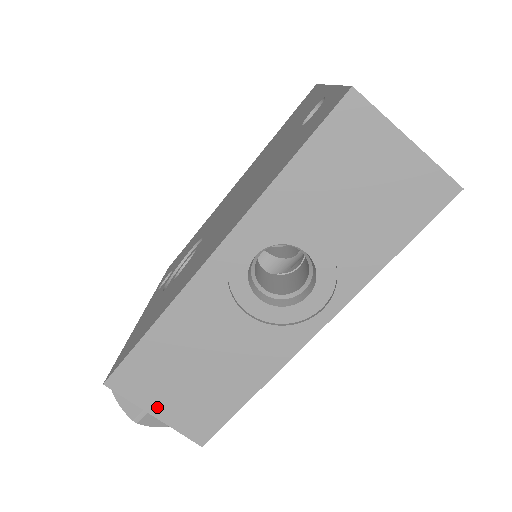
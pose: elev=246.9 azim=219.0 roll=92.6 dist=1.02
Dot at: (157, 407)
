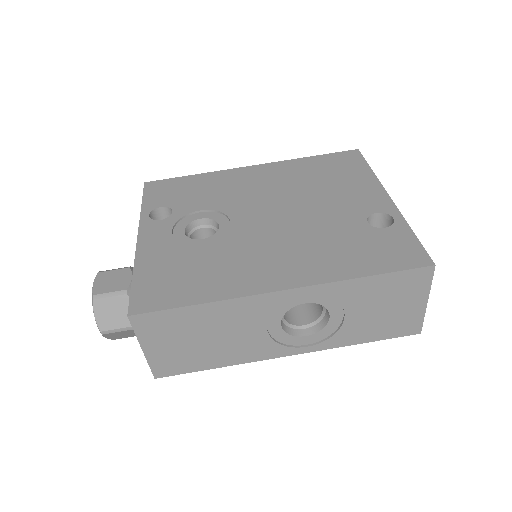
Dot at: (151, 346)
